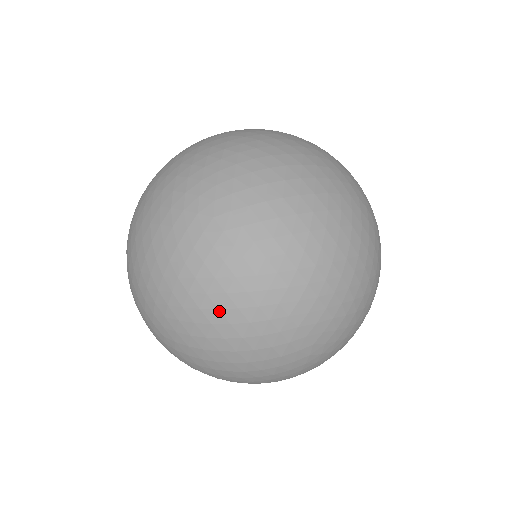
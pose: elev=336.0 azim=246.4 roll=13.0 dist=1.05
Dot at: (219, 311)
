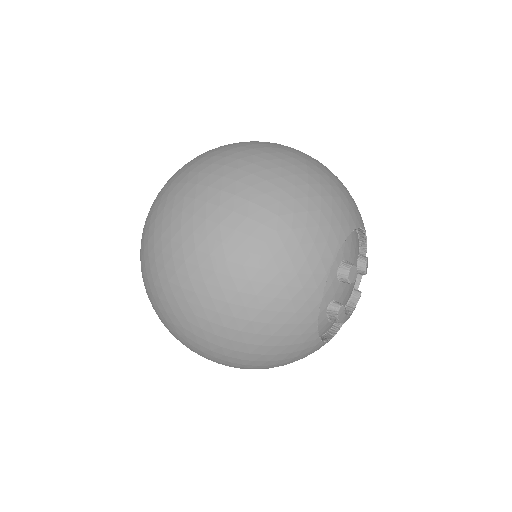
Dot at: (142, 261)
